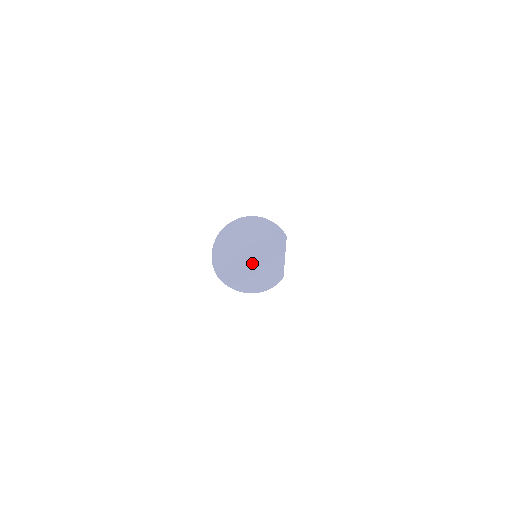
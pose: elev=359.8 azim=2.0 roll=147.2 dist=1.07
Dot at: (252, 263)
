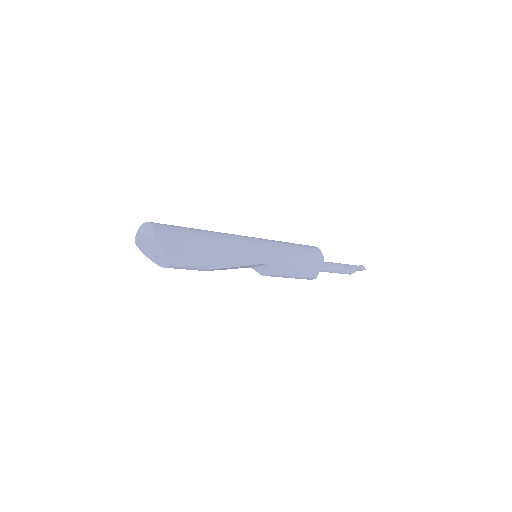
Dot at: (149, 248)
